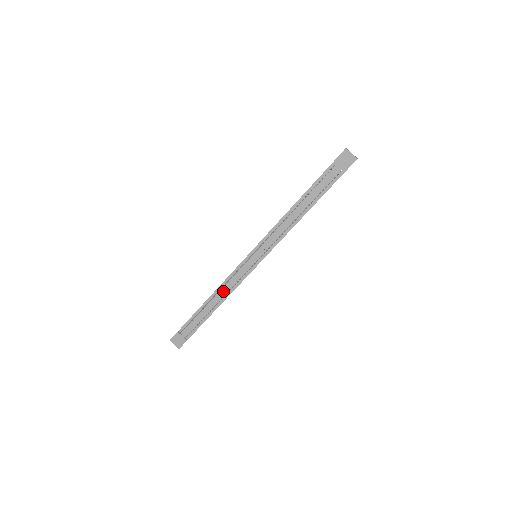
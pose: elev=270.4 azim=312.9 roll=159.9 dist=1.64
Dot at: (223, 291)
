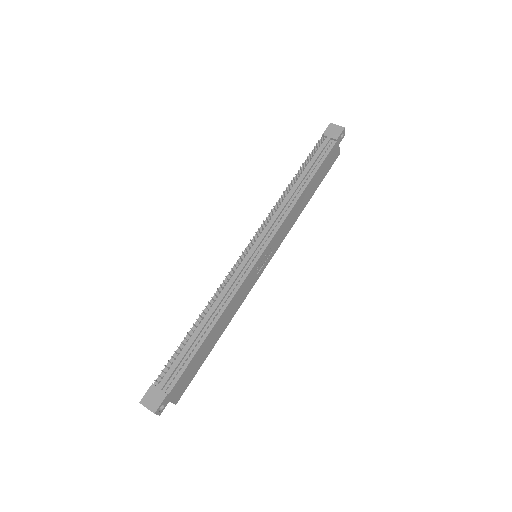
Dot at: (218, 301)
